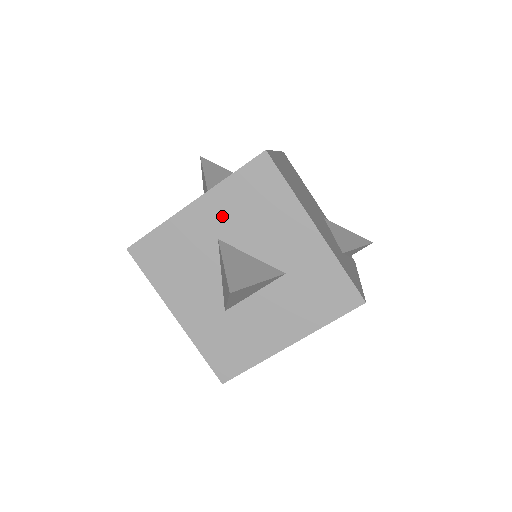
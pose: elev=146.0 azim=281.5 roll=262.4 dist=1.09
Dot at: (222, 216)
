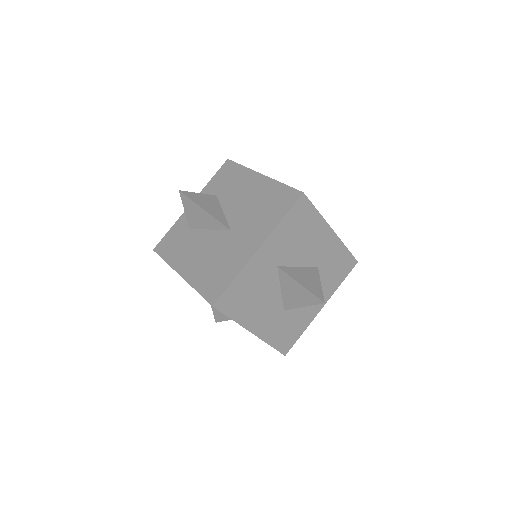
Dot at: (279, 249)
